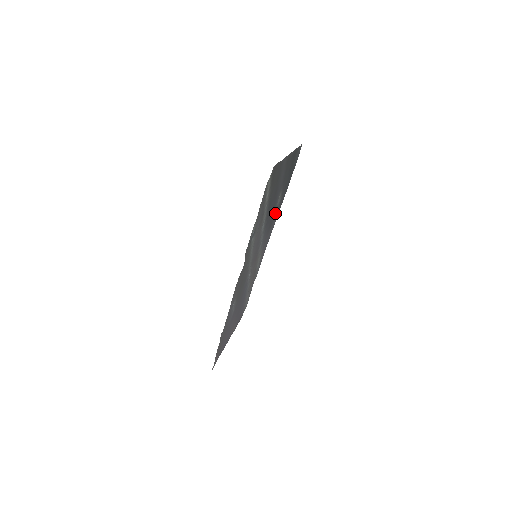
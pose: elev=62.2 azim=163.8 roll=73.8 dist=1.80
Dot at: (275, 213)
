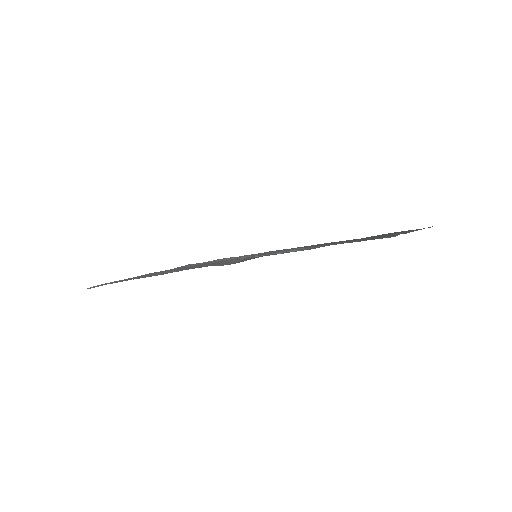
Dot at: occluded
